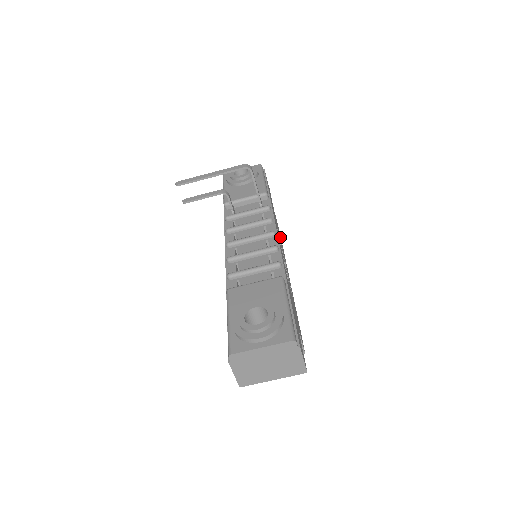
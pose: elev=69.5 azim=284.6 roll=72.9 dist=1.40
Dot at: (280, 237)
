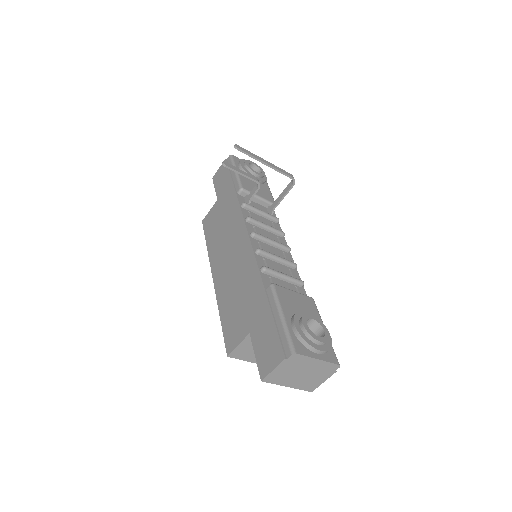
Dot at: occluded
